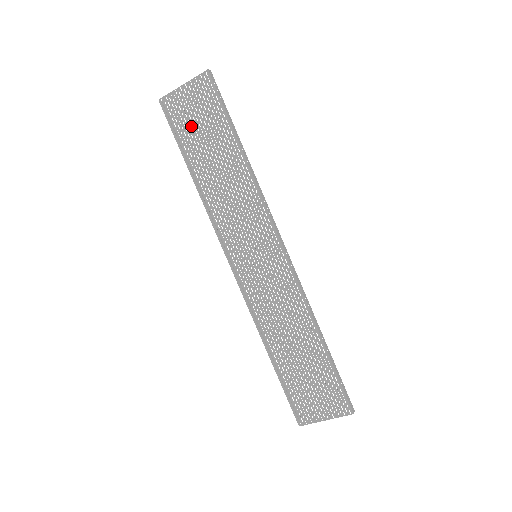
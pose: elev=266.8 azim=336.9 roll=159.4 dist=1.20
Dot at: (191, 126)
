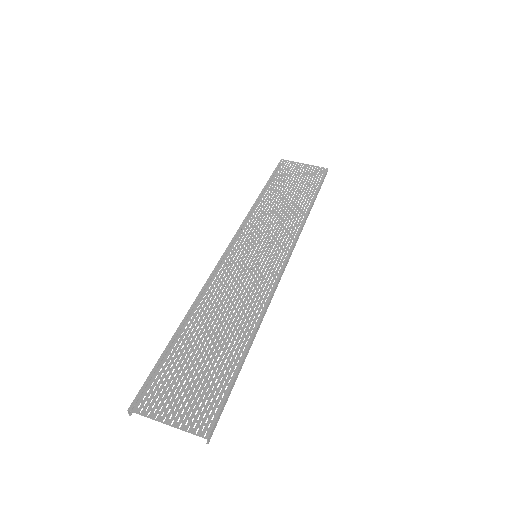
Dot at: (289, 178)
